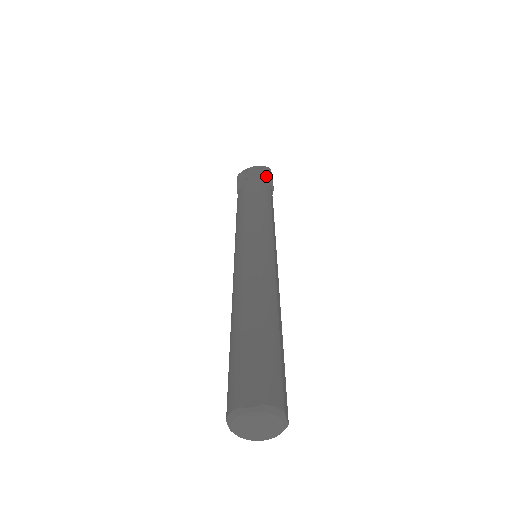
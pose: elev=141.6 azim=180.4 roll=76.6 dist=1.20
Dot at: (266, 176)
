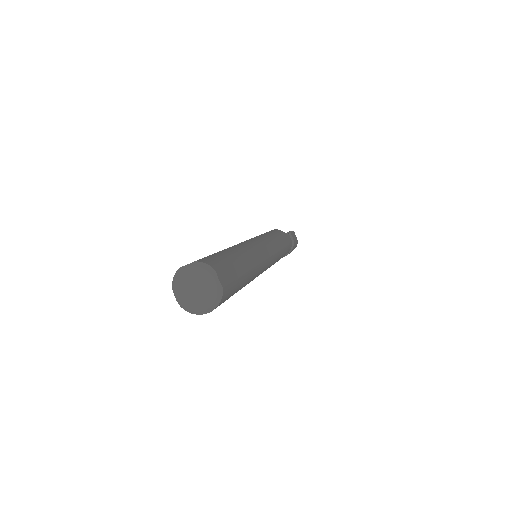
Dot at: occluded
